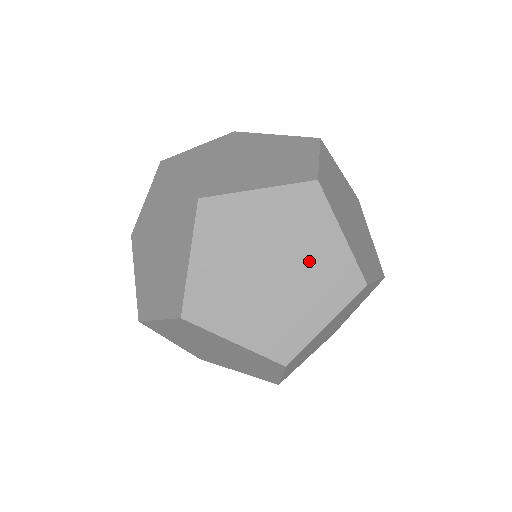
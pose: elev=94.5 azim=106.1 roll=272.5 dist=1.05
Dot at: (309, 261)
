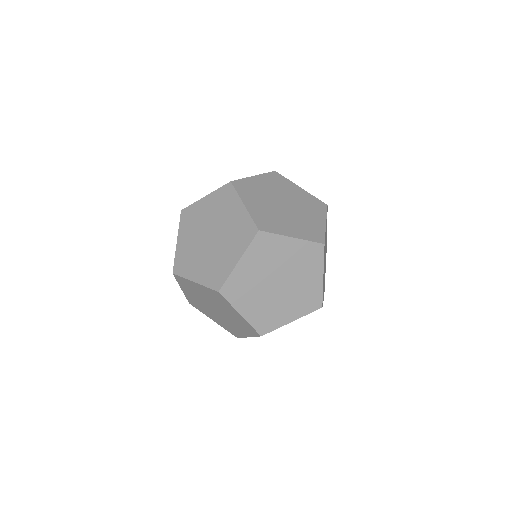
Dot at: (297, 199)
